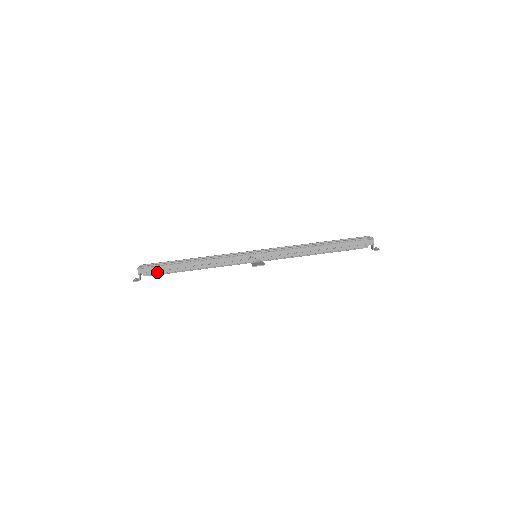
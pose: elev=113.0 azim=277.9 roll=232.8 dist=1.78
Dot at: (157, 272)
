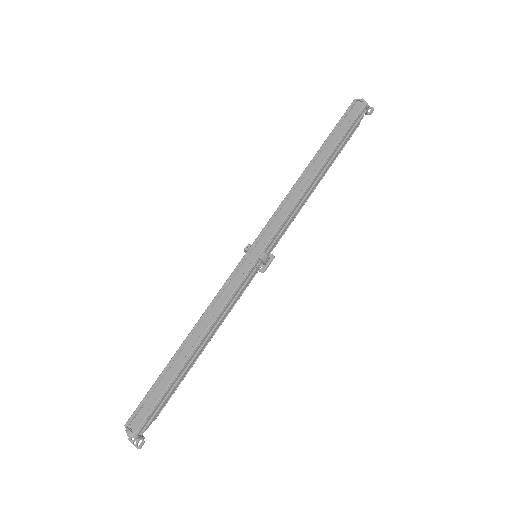
Dot at: (160, 409)
